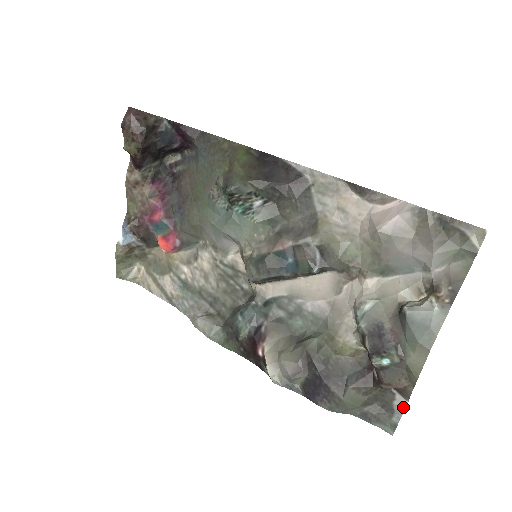
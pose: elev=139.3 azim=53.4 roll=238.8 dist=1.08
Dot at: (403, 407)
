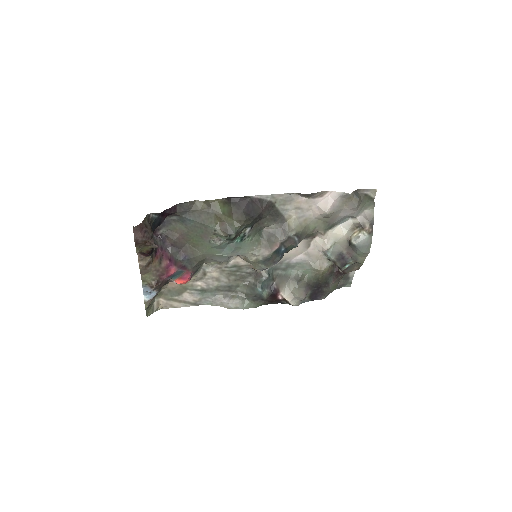
Dot at: (353, 274)
